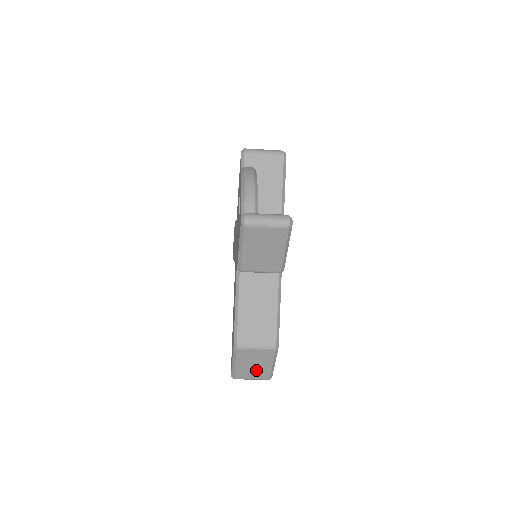
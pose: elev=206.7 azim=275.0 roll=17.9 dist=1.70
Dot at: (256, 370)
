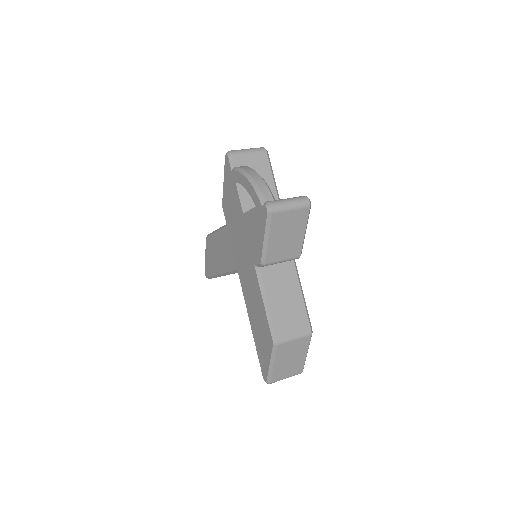
Dot at: (291, 365)
